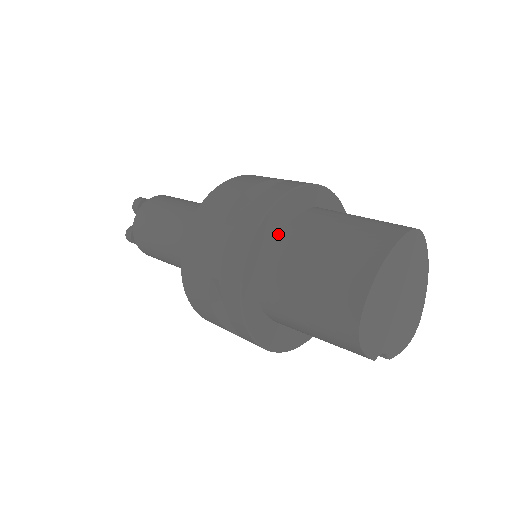
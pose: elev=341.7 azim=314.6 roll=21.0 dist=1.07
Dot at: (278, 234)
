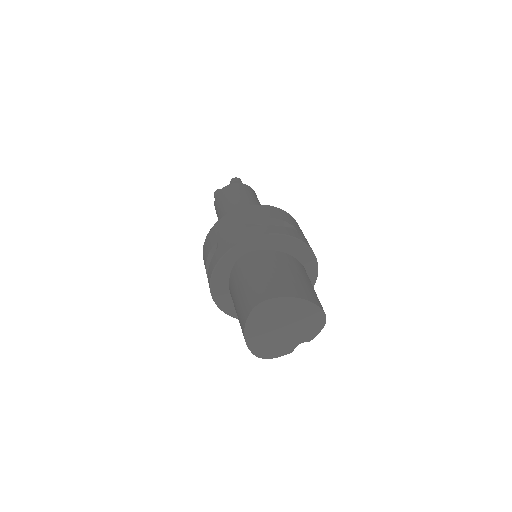
Dot at: (228, 288)
